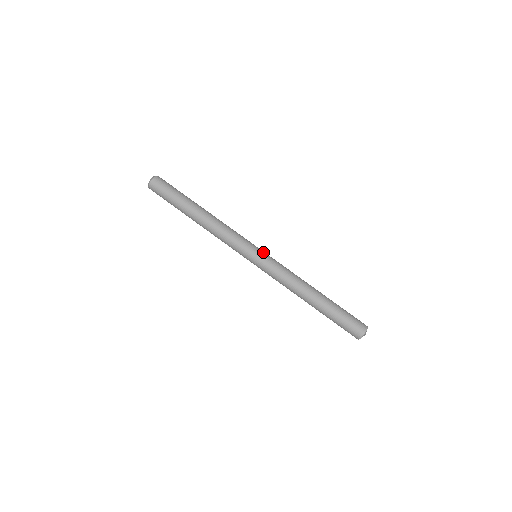
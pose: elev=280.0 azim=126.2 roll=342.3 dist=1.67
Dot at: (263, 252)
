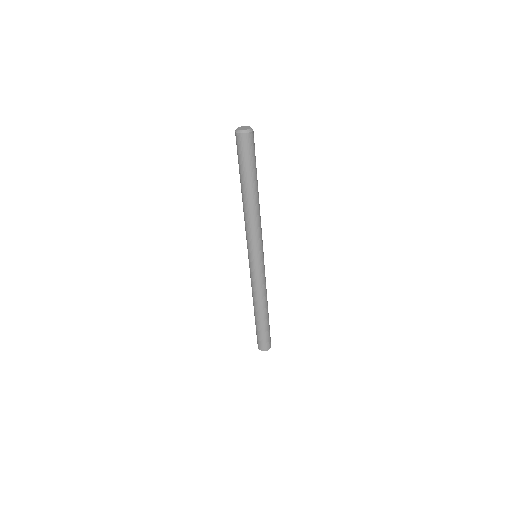
Dot at: (259, 263)
